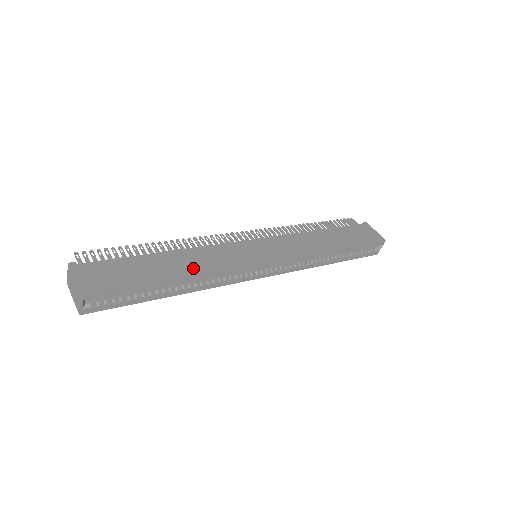
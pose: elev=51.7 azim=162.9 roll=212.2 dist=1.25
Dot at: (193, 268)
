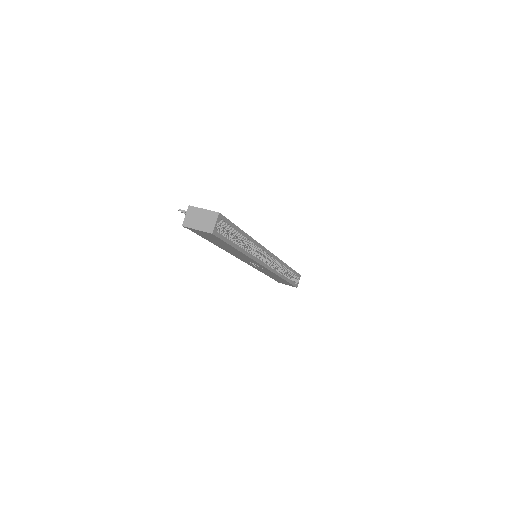
Dot at: occluded
